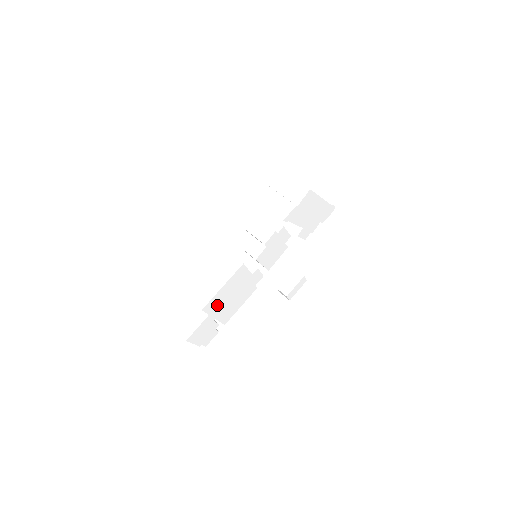
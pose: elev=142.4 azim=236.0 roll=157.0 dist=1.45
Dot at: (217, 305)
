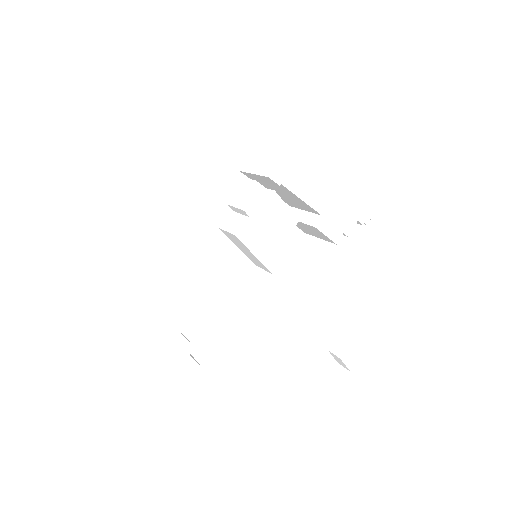
Dot at: (177, 299)
